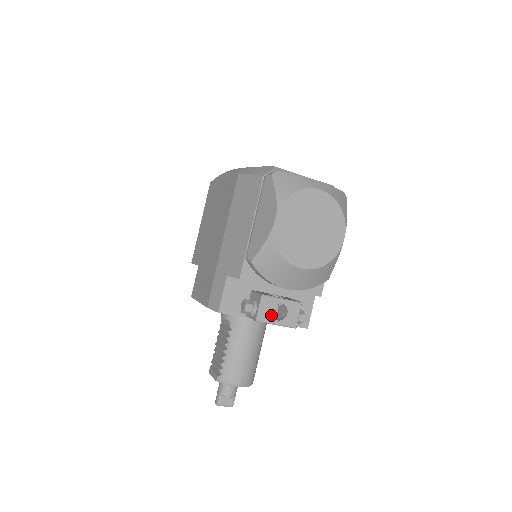
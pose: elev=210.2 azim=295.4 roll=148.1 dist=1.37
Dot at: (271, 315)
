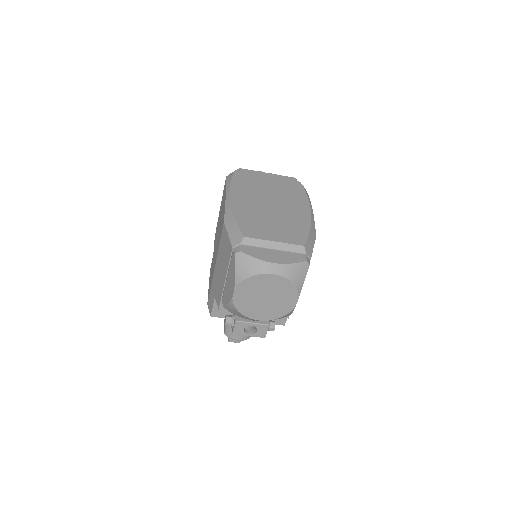
Dot at: (244, 331)
